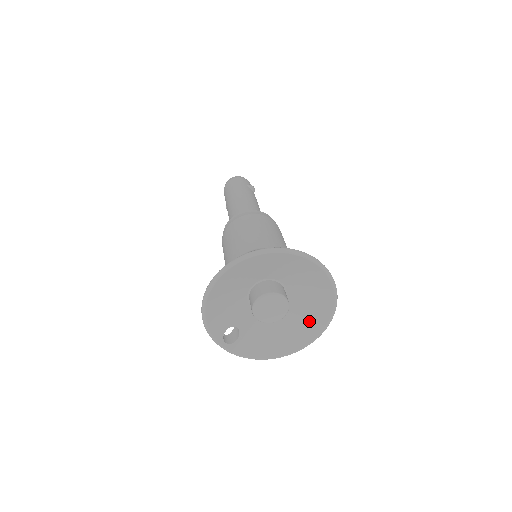
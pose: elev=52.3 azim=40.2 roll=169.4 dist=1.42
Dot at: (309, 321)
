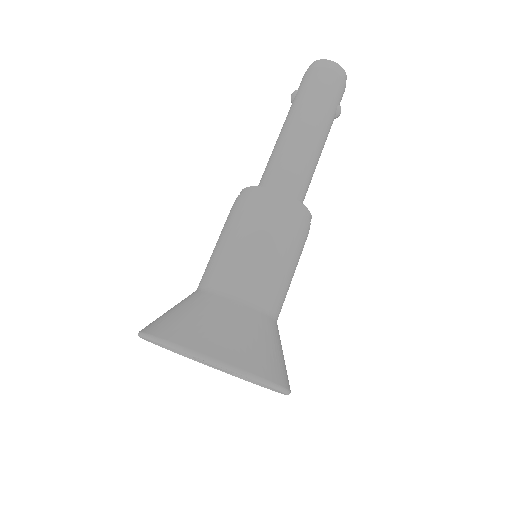
Dot at: occluded
